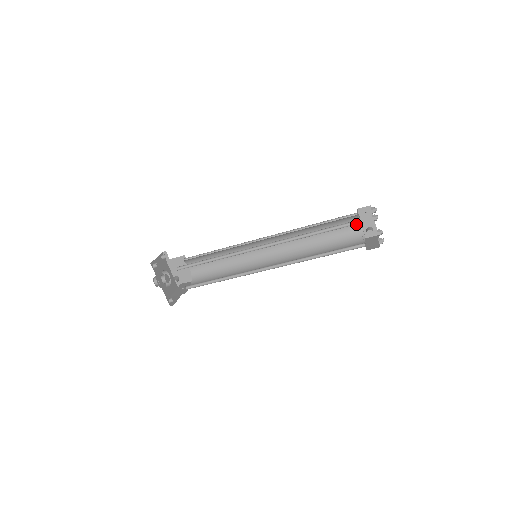
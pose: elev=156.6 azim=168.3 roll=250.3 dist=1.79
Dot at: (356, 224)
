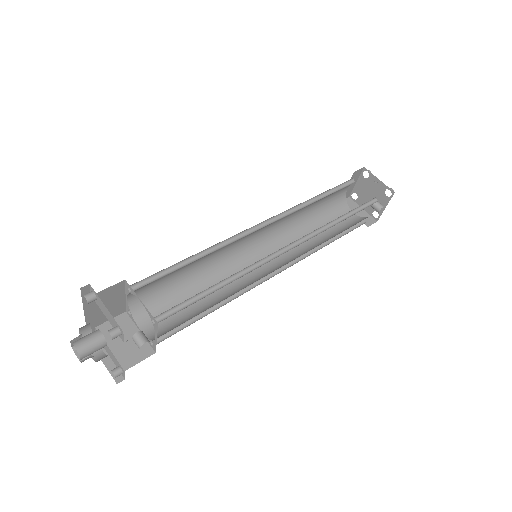
Dot at: (344, 189)
